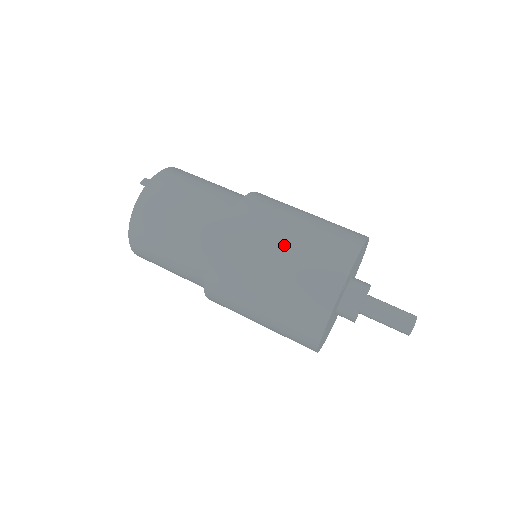
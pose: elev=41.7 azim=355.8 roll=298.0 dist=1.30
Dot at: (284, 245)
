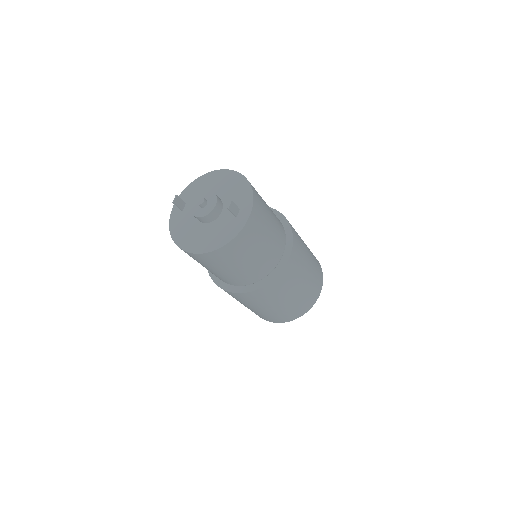
Dot at: (299, 289)
